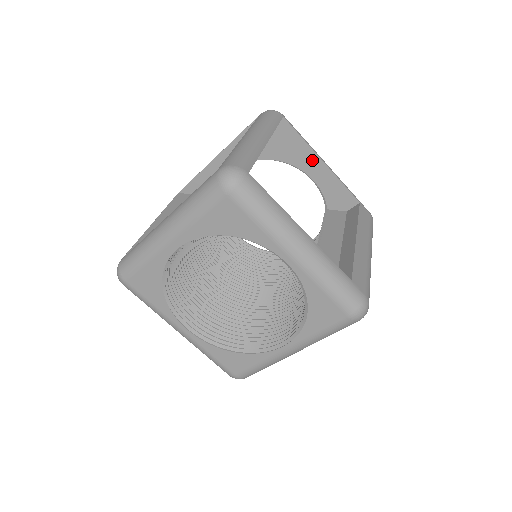
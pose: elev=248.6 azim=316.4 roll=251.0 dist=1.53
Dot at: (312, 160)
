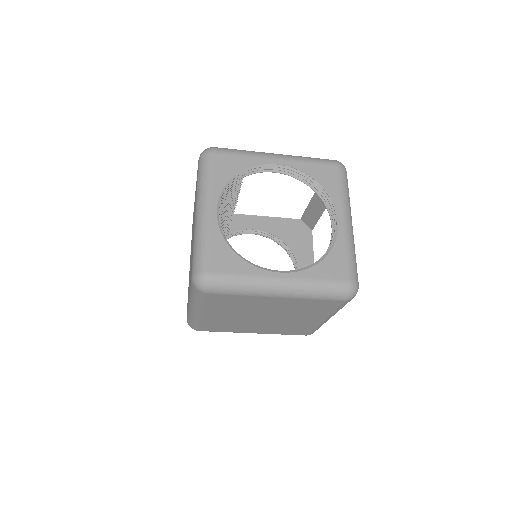
Dot at: (309, 263)
